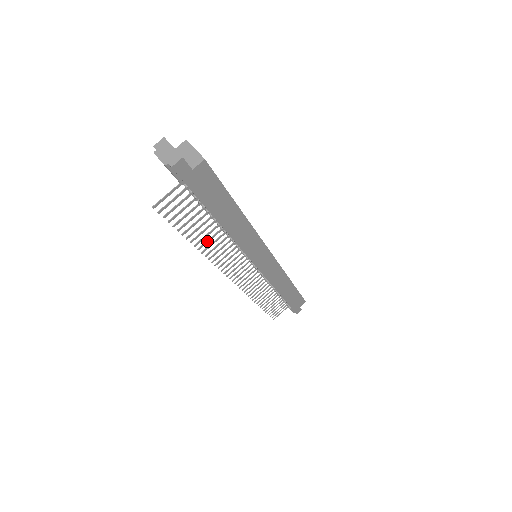
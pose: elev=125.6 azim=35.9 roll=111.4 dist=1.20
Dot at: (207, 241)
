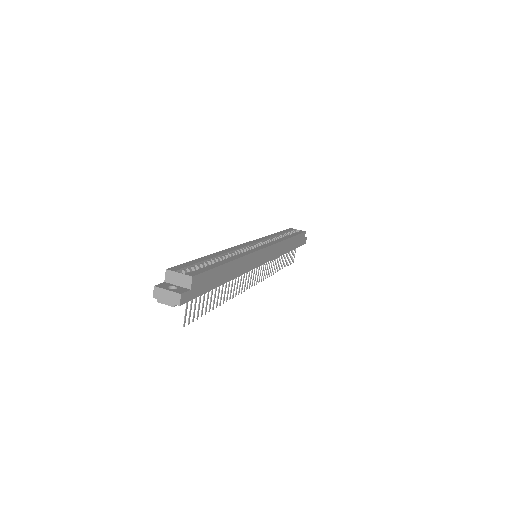
Dot at: (224, 294)
